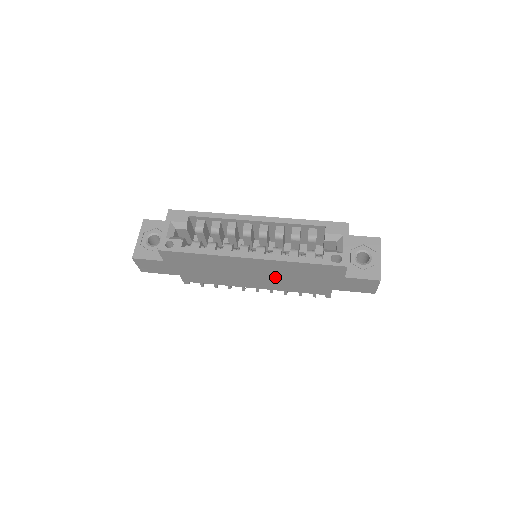
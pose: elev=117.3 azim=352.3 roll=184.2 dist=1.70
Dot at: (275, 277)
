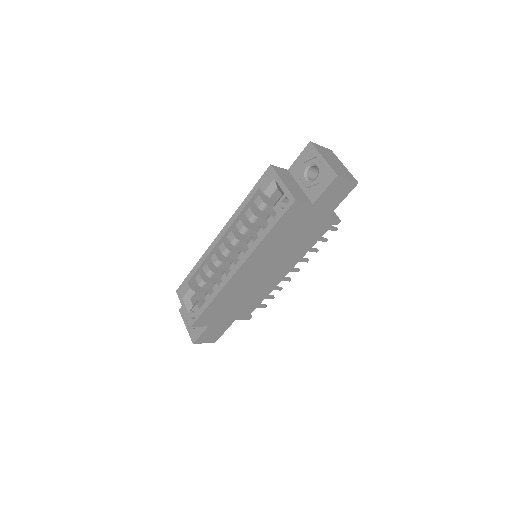
Dot at: (278, 257)
